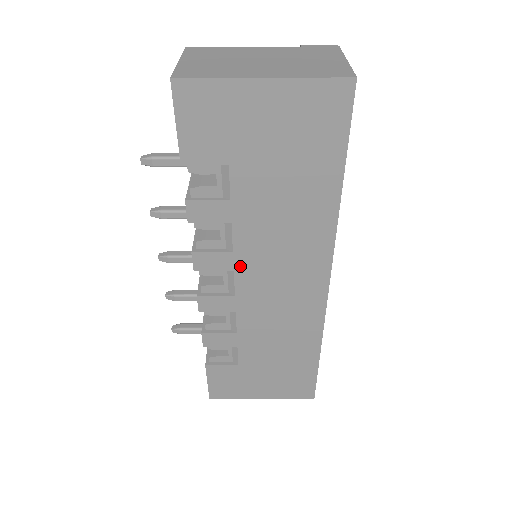
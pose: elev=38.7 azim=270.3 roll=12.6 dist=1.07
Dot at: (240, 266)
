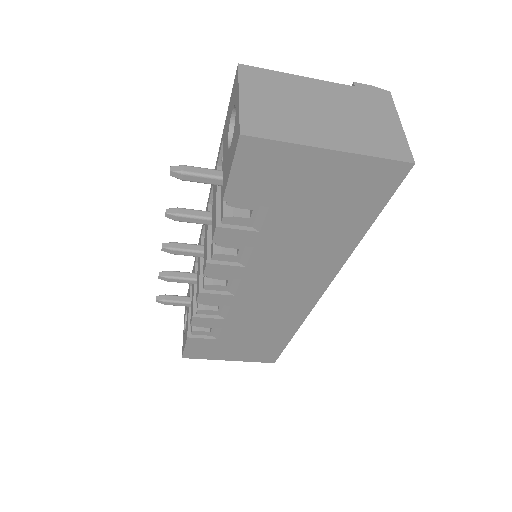
Dot at: (248, 277)
